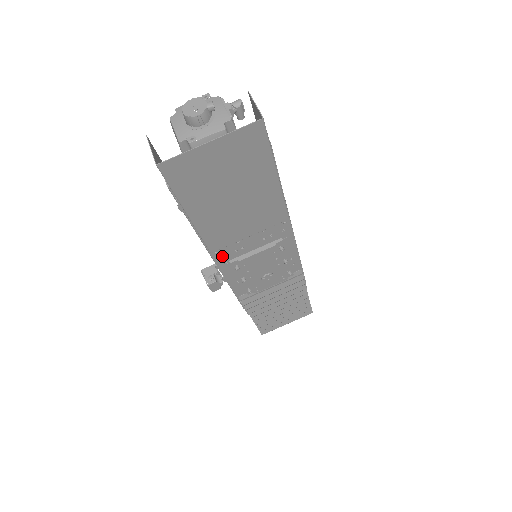
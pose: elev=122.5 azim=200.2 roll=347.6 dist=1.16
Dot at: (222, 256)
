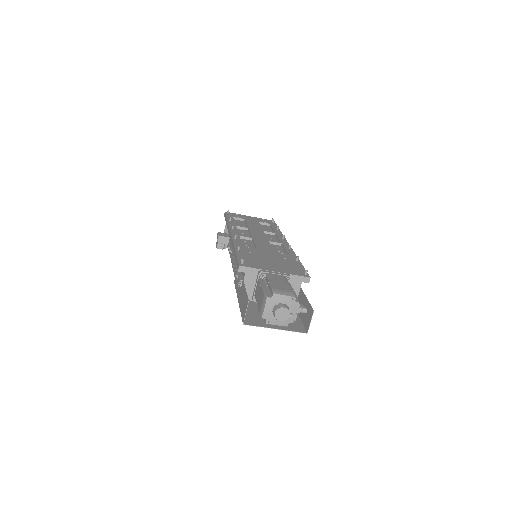
Dot at: occluded
